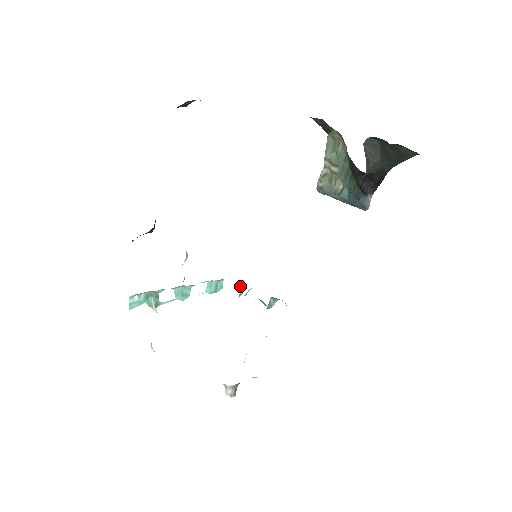
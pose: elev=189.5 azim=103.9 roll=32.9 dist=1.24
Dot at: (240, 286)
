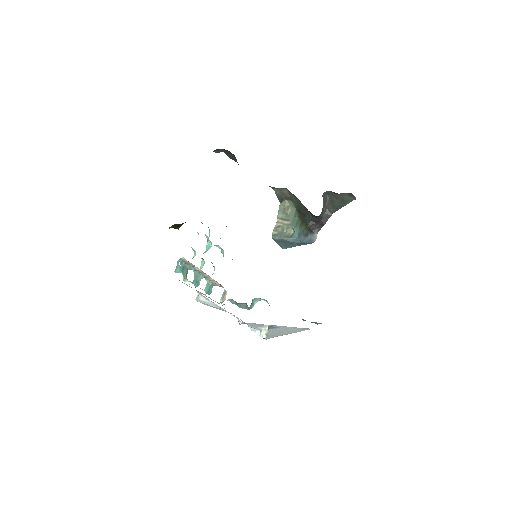
Dot at: (222, 295)
